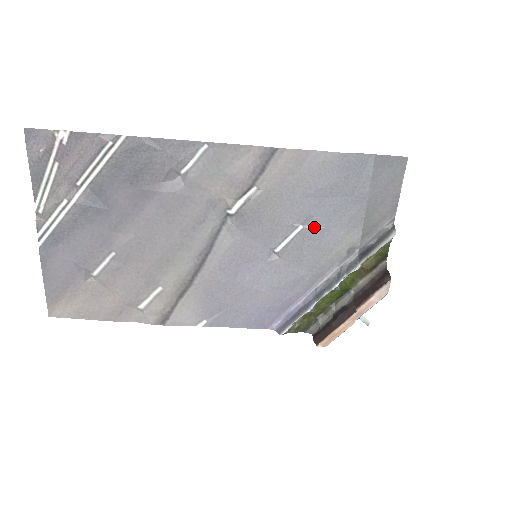
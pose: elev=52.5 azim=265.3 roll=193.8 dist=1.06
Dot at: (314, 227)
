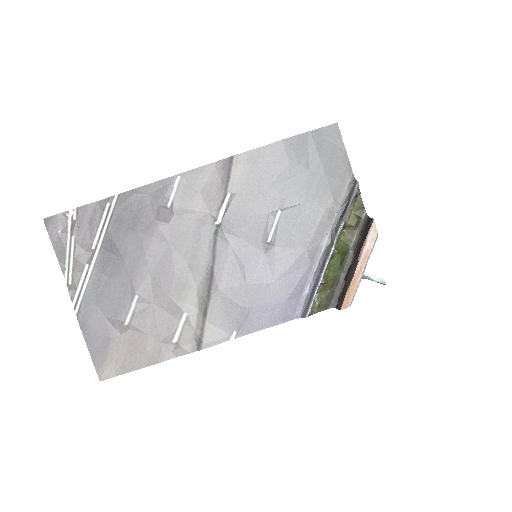
Dot at: (290, 207)
